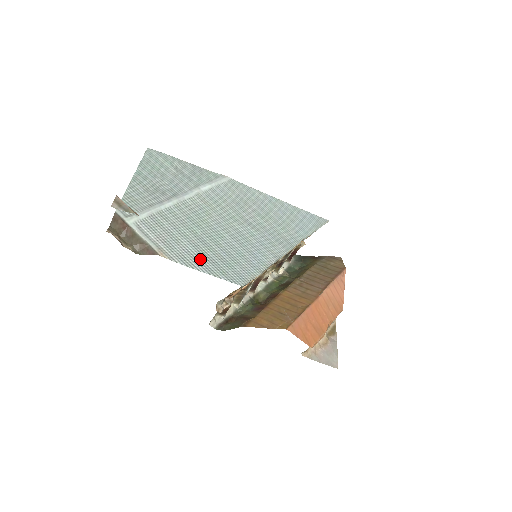
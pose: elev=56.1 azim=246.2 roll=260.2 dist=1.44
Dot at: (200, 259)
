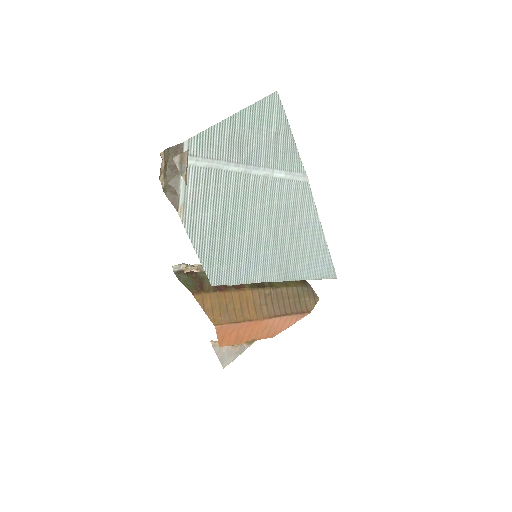
Dot at: (205, 238)
